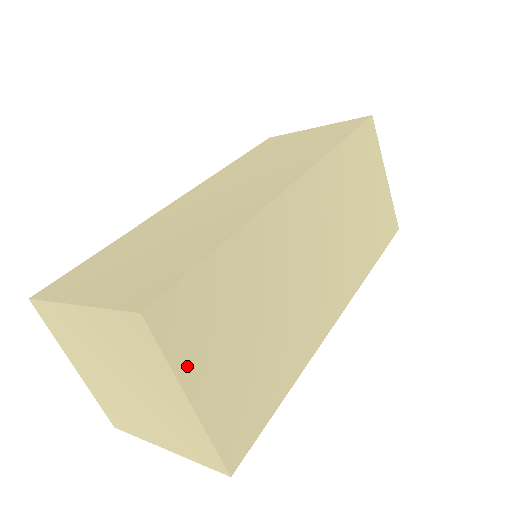
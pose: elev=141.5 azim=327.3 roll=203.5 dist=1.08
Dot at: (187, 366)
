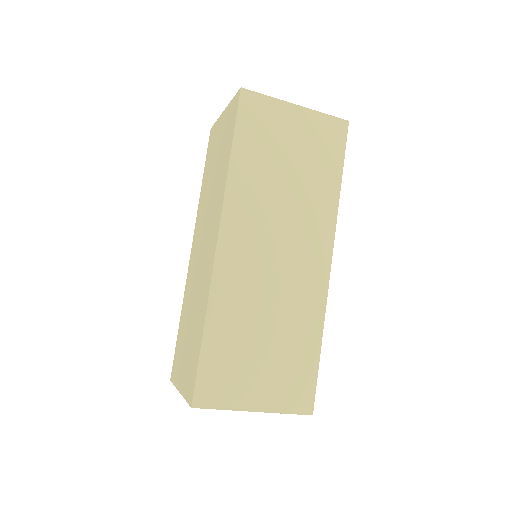
Dot at: (237, 401)
